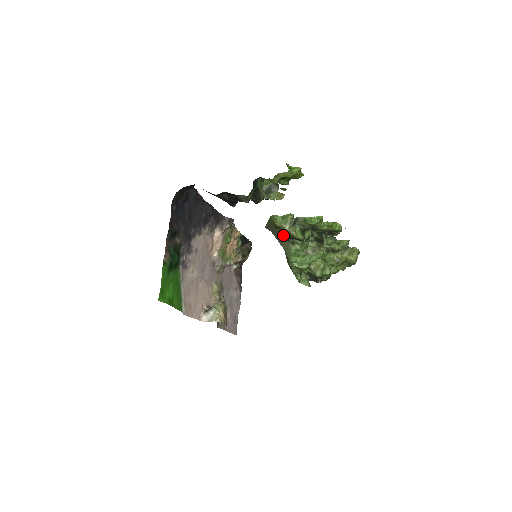
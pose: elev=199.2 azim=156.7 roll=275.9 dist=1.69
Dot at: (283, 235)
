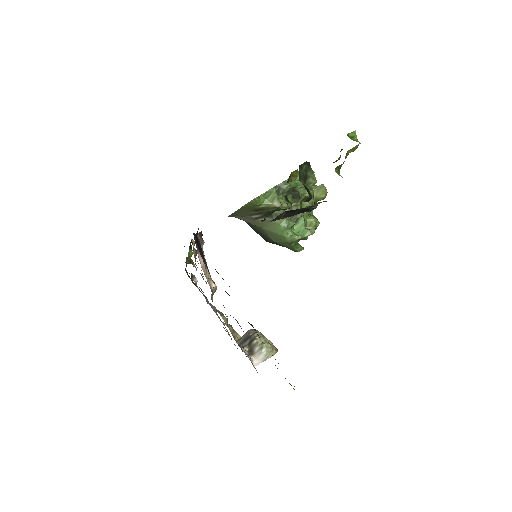
Dot at: (261, 214)
